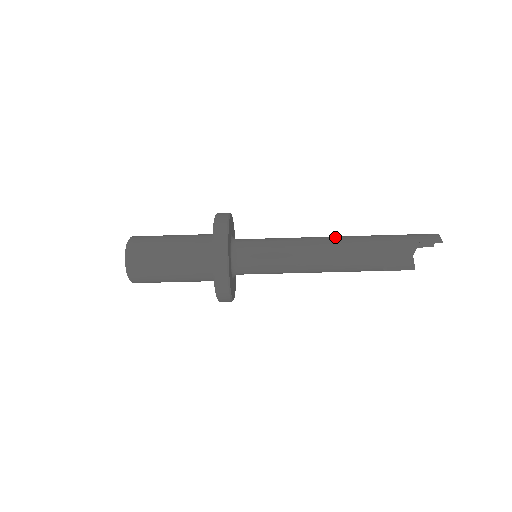
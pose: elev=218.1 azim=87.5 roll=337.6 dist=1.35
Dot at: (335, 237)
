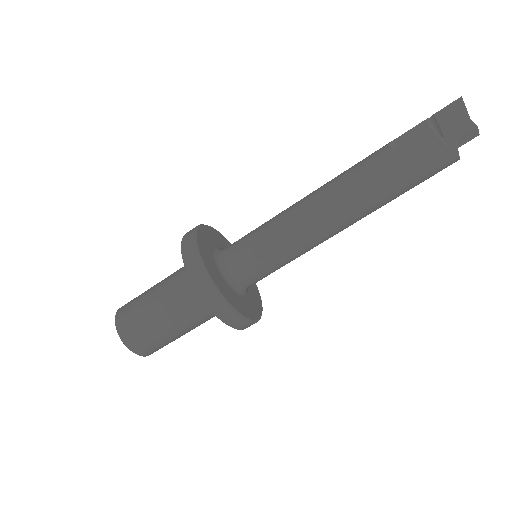
Dot at: occluded
